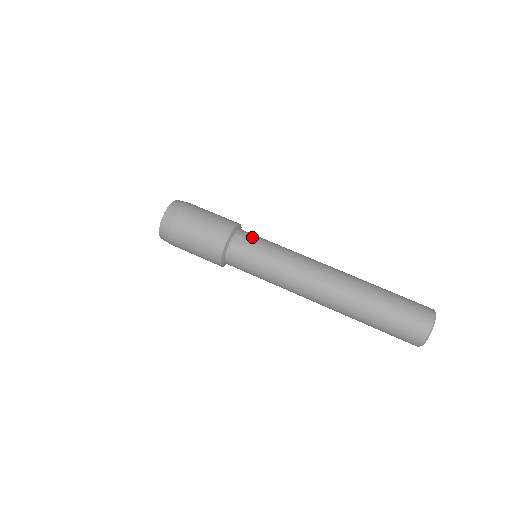
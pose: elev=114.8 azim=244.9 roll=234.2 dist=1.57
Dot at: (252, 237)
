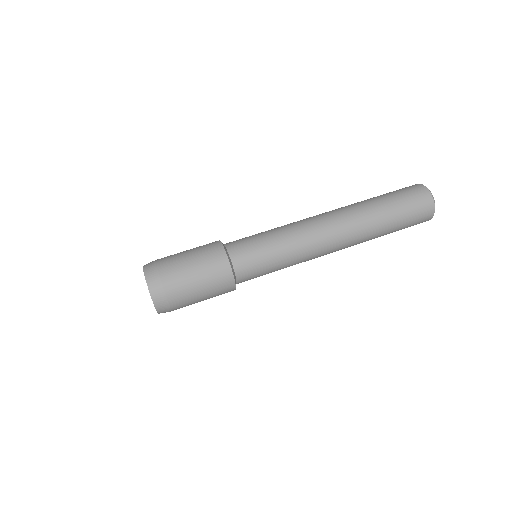
Dot at: (247, 251)
